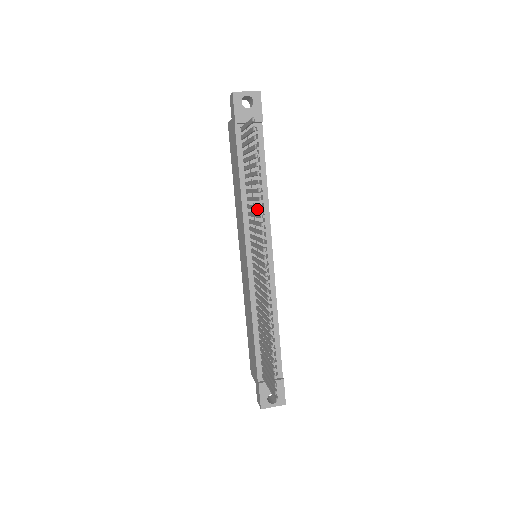
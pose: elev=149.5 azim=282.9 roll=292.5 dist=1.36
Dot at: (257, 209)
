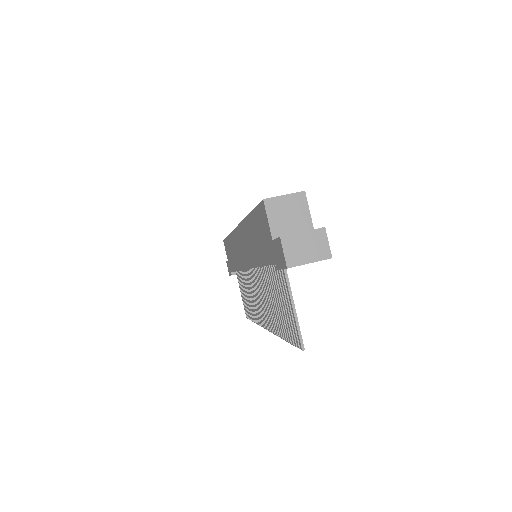
Dot at: (274, 323)
